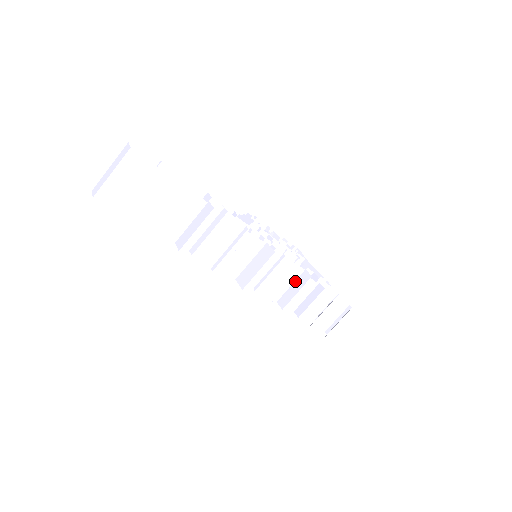
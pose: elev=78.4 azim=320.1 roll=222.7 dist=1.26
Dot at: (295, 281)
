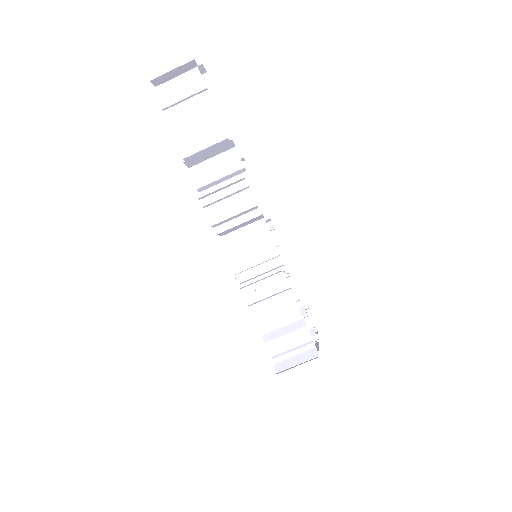
Dot at: (270, 276)
